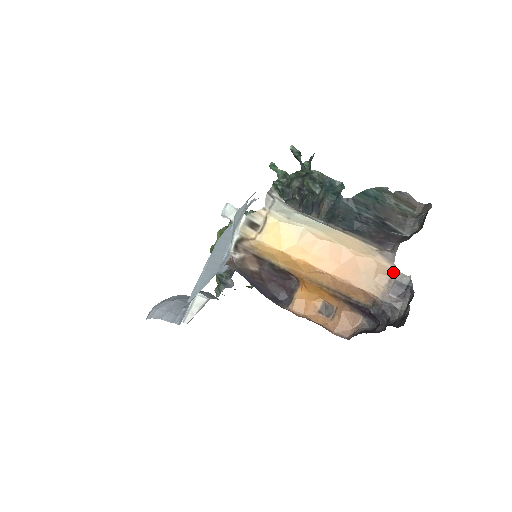
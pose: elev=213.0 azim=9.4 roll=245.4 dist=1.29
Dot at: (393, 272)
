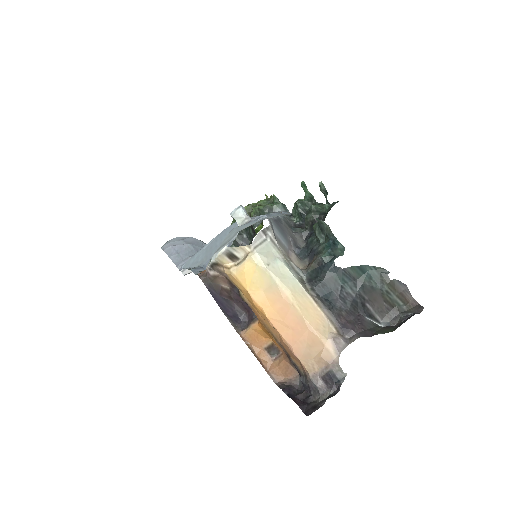
Dot at: (334, 362)
